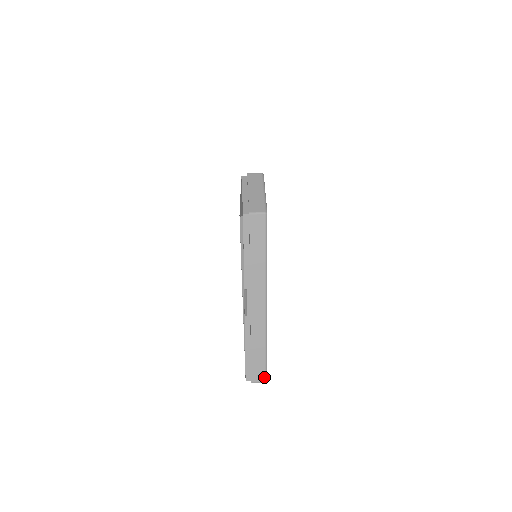
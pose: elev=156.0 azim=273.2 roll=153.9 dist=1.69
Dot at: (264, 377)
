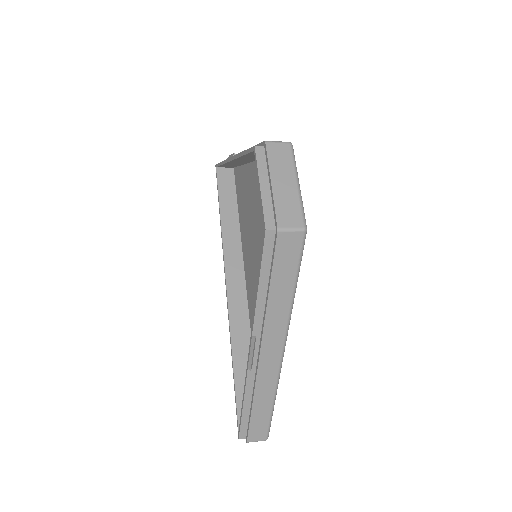
Dot at: (265, 435)
